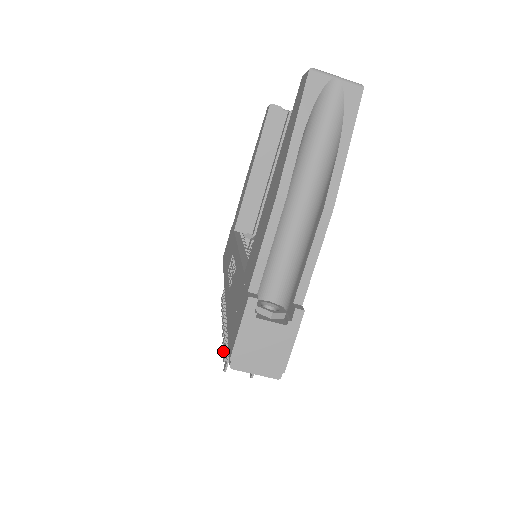
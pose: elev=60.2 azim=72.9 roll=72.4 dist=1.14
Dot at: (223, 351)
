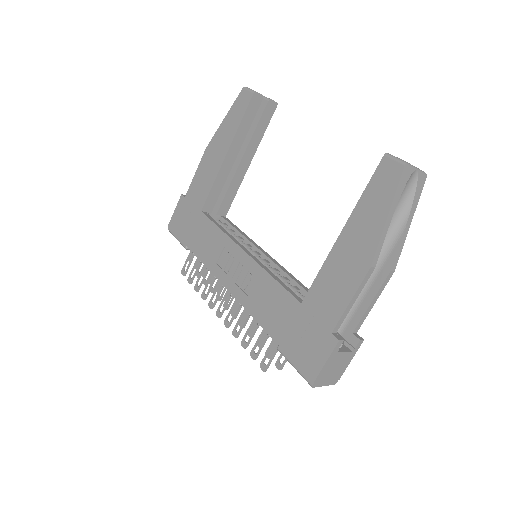
Dot at: (245, 347)
